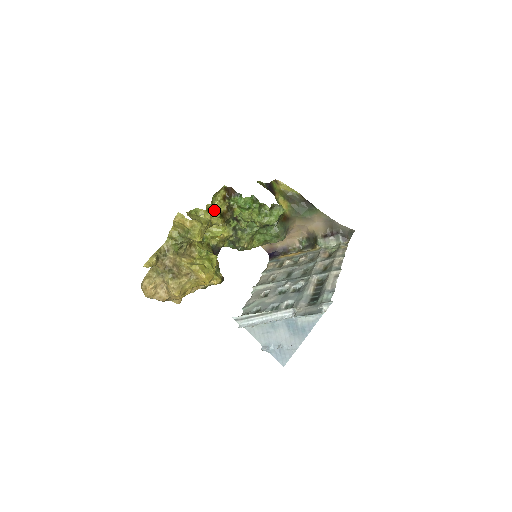
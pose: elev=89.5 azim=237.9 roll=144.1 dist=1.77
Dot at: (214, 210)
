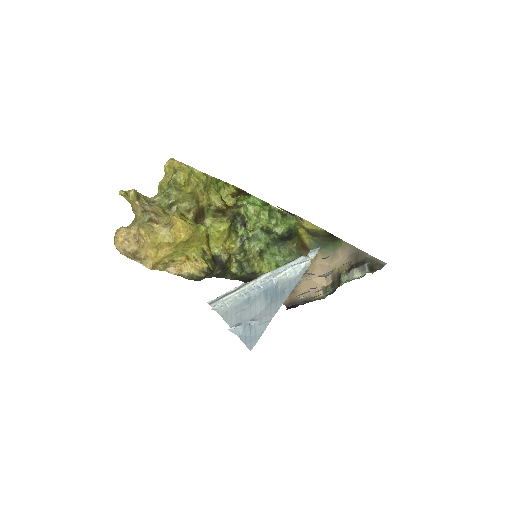
Dot at: (216, 191)
